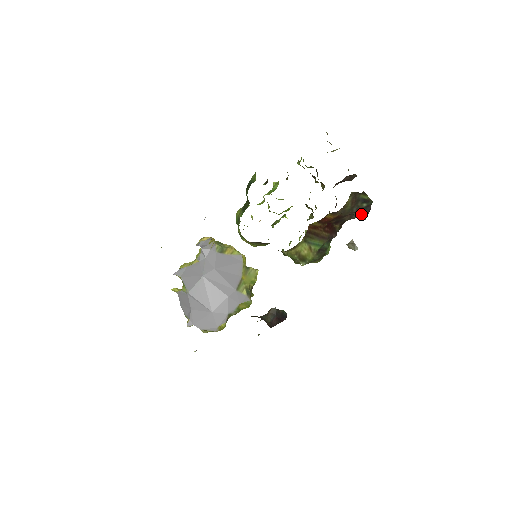
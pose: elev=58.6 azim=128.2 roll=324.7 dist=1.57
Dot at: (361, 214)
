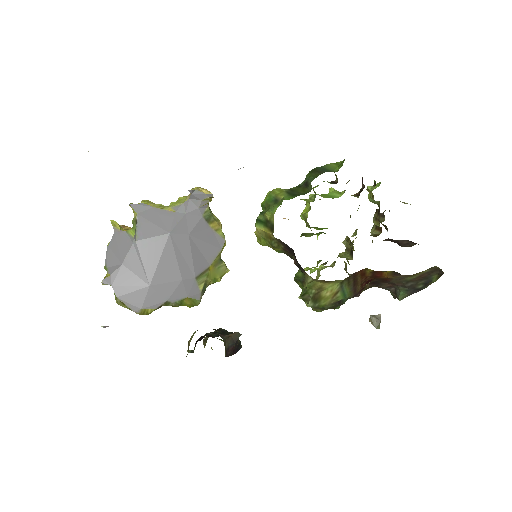
Dot at: (404, 292)
